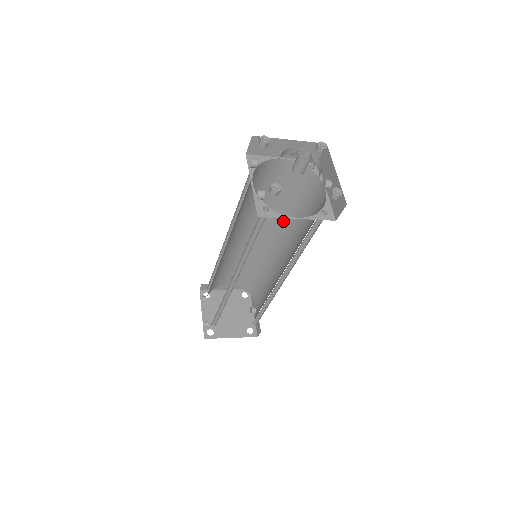
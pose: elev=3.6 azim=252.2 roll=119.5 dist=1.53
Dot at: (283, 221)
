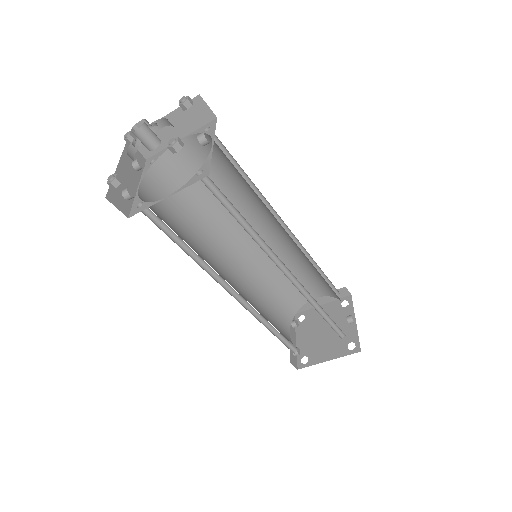
Dot at: (260, 203)
